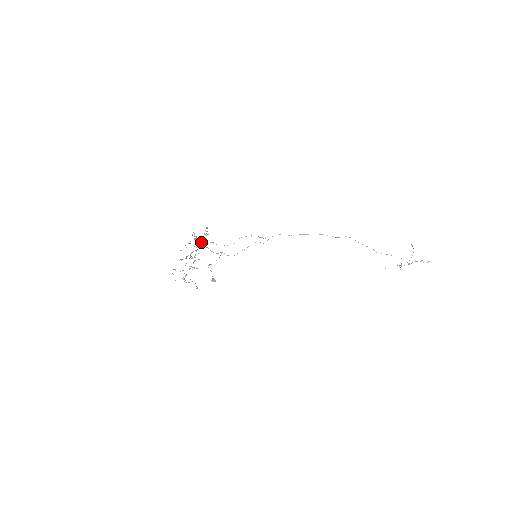
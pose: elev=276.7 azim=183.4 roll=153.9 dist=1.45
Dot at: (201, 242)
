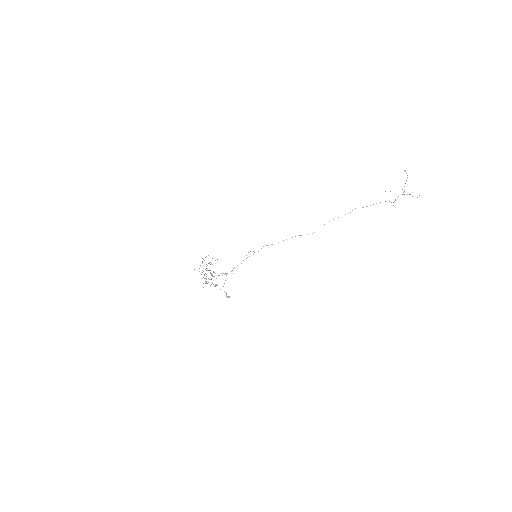
Dot at: occluded
